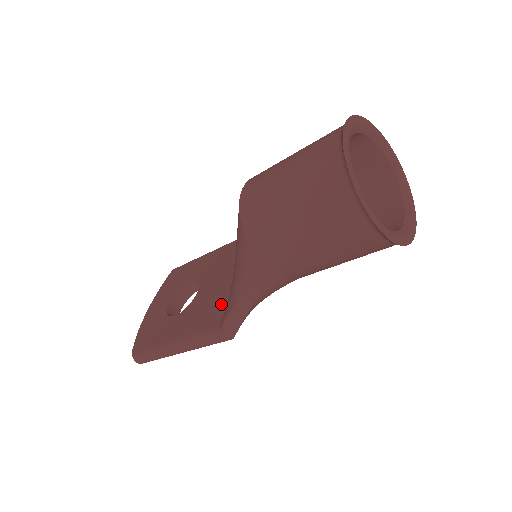
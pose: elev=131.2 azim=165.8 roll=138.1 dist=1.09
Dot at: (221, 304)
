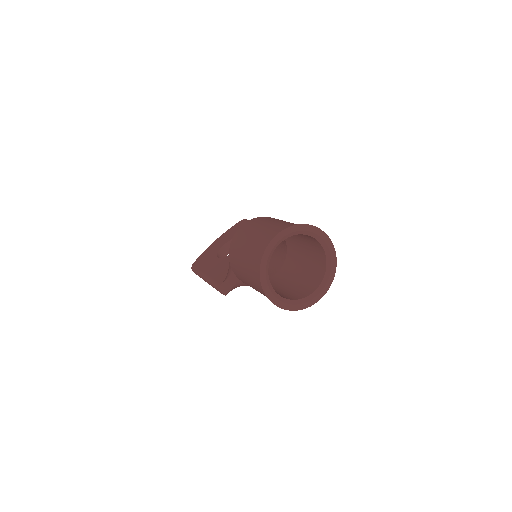
Dot at: occluded
